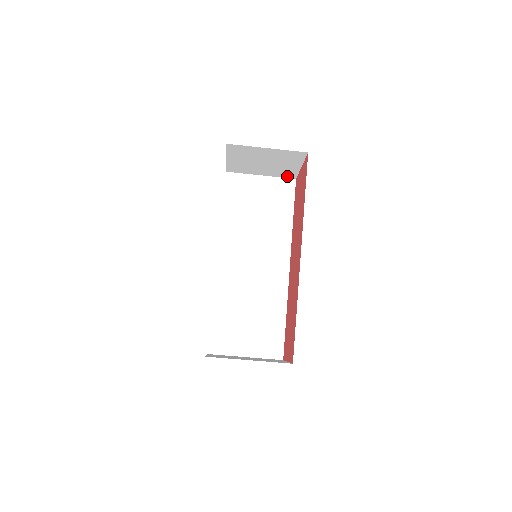
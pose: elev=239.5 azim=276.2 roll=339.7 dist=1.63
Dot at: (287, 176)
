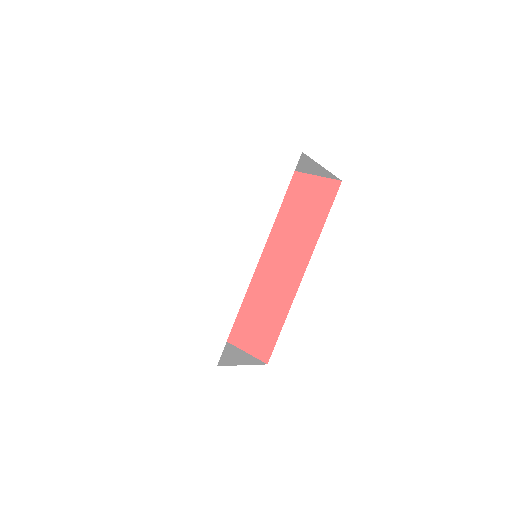
Dot at: occluded
